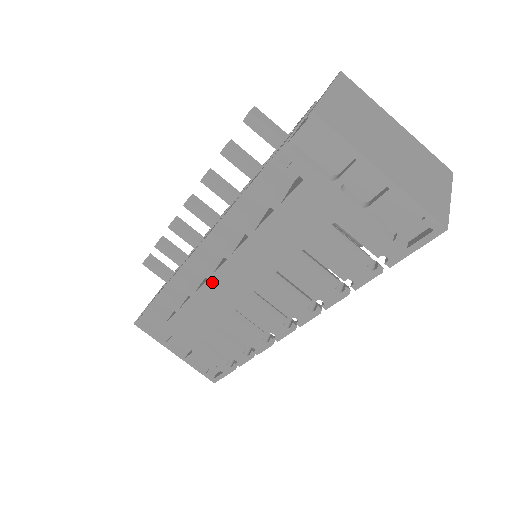
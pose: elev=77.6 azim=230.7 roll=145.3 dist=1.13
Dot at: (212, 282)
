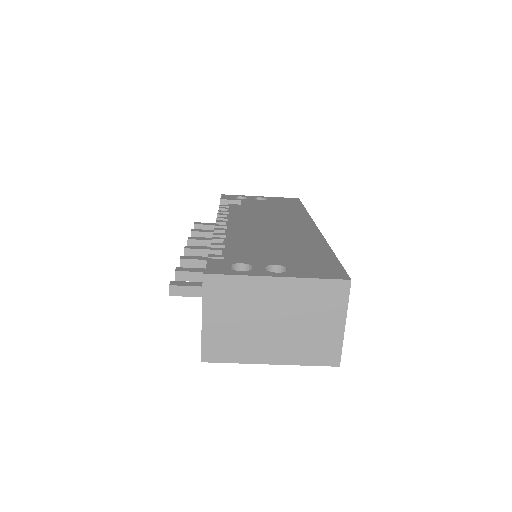
Dot at: occluded
